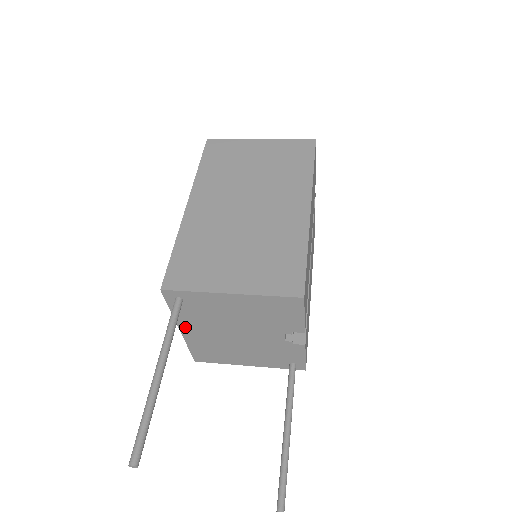
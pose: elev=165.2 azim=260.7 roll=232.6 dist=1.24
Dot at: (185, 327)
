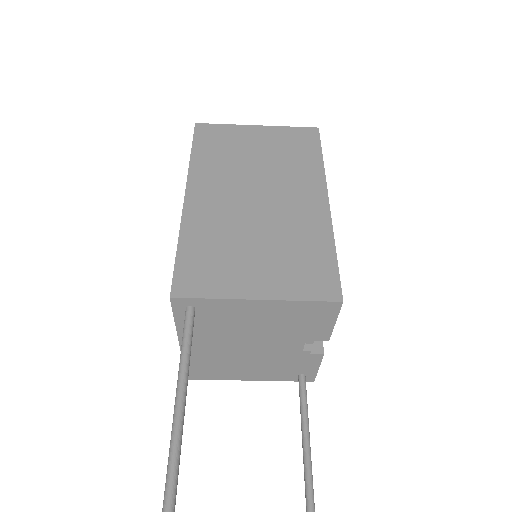
Dot at: occluded
